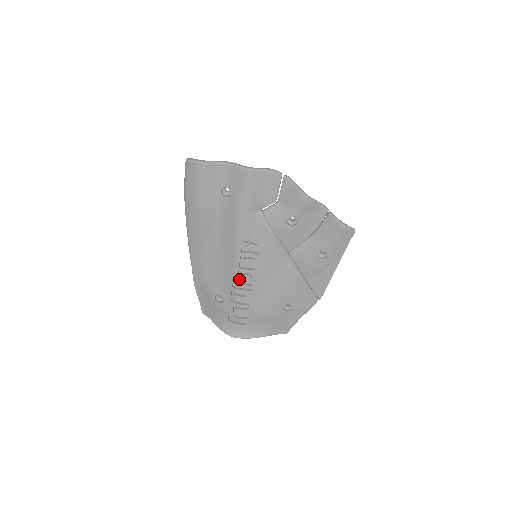
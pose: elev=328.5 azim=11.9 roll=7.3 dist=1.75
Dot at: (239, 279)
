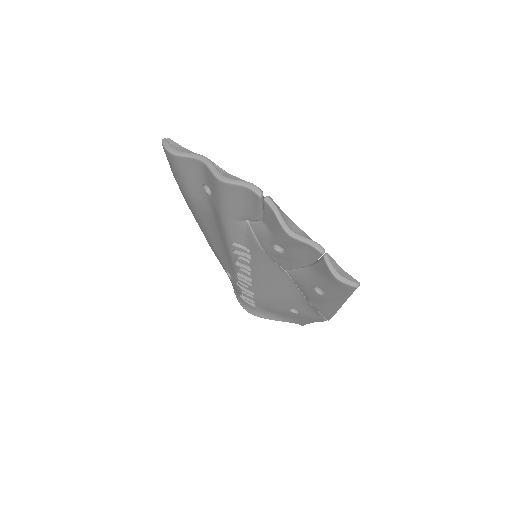
Dot at: occluded
